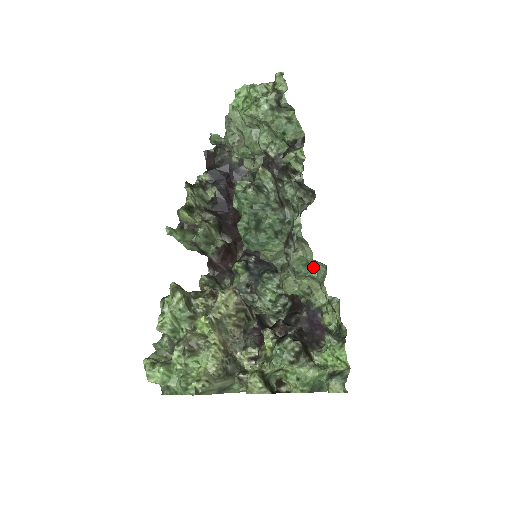
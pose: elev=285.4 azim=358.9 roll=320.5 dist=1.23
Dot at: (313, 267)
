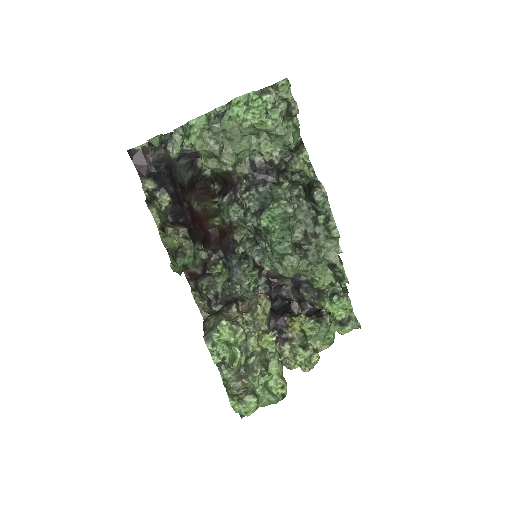
Dot at: occluded
